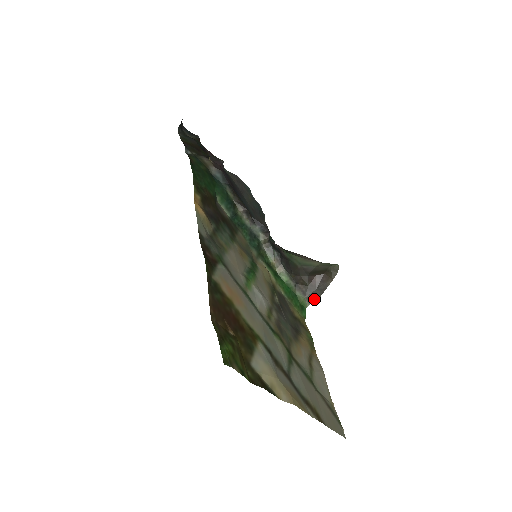
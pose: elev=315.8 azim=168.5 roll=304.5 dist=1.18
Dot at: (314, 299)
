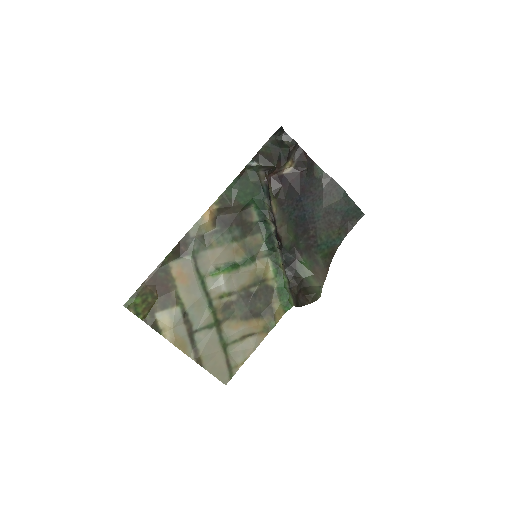
Dot at: (297, 305)
